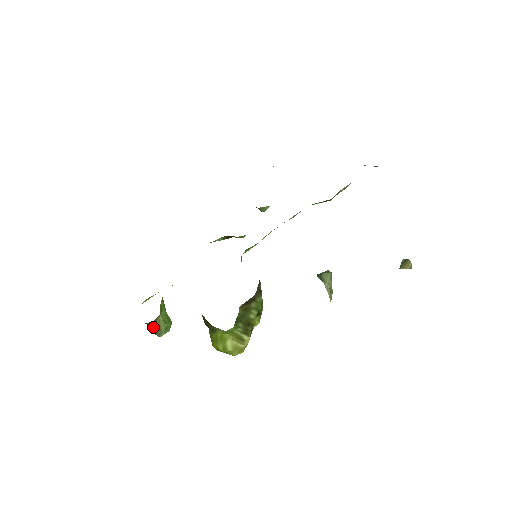
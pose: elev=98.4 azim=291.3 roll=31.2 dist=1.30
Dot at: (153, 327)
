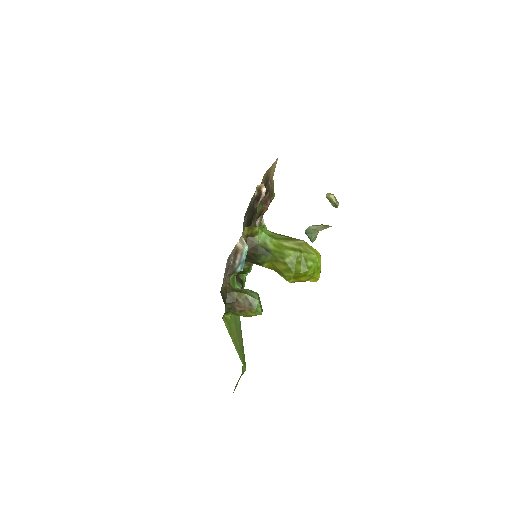
Dot at: (237, 292)
